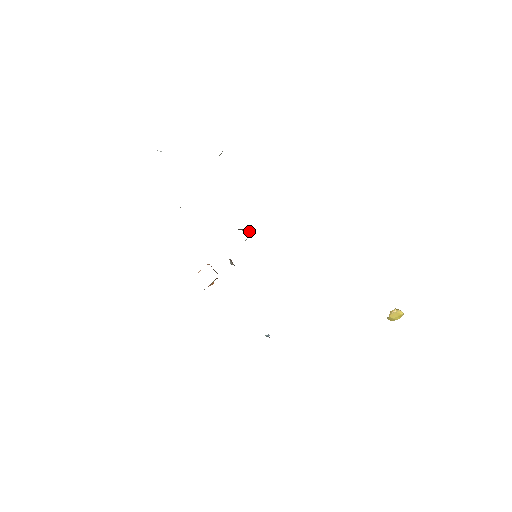
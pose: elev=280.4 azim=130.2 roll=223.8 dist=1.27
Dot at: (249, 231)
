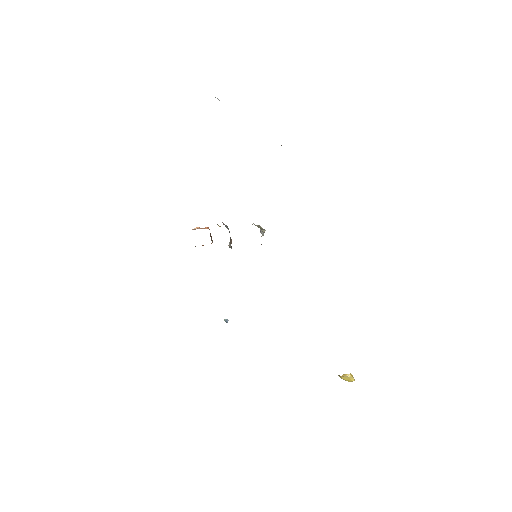
Dot at: (263, 230)
